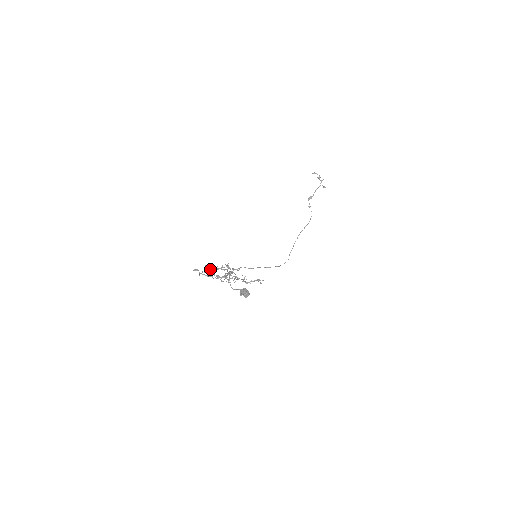
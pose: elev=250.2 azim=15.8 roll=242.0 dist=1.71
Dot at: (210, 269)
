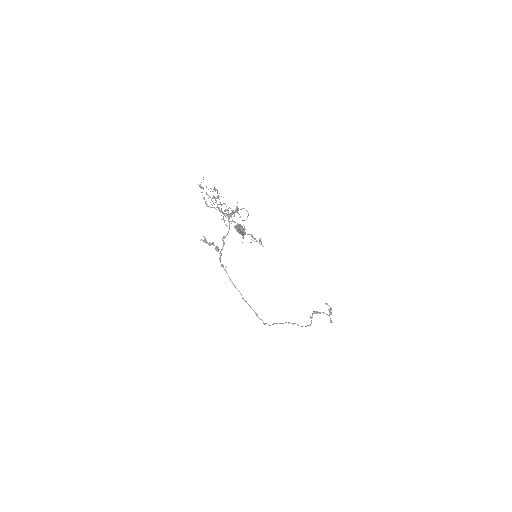
Dot at: occluded
